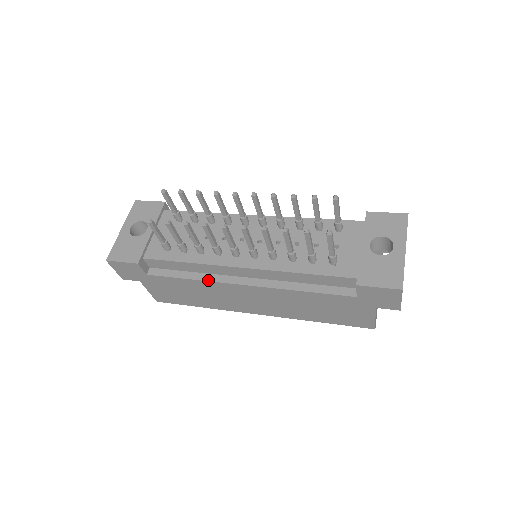
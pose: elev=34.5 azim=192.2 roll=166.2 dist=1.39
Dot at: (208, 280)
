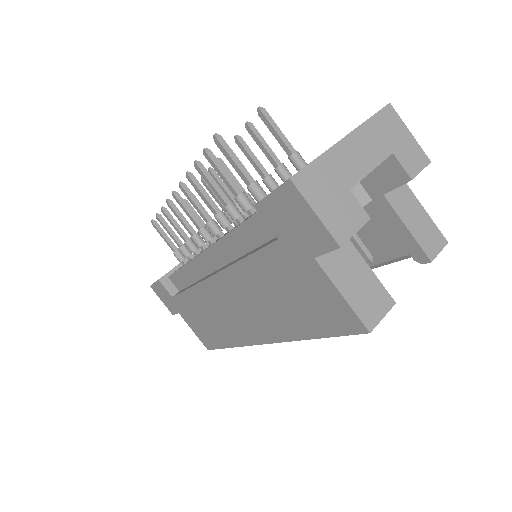
Dot at: (195, 284)
